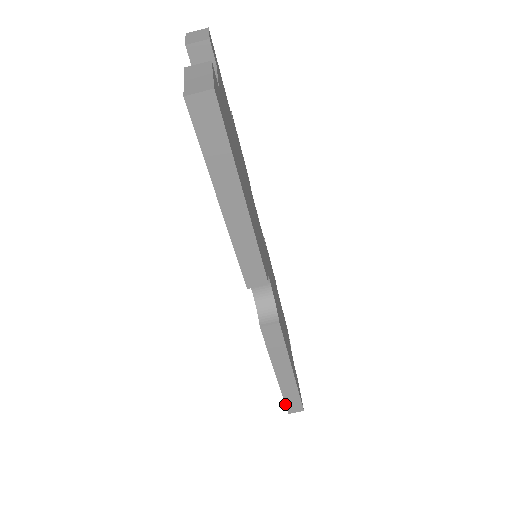
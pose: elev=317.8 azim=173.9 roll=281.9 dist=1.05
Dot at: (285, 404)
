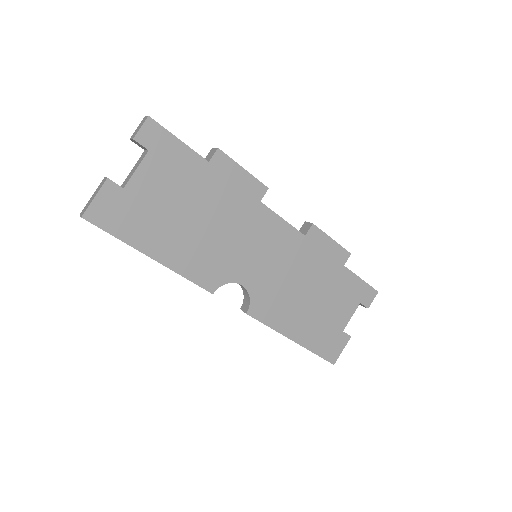
Dot at: occluded
